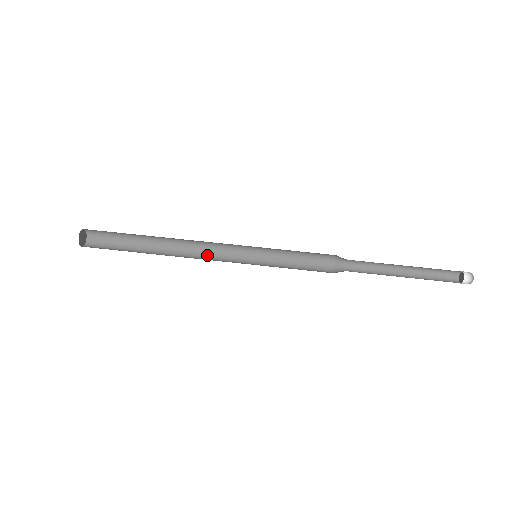
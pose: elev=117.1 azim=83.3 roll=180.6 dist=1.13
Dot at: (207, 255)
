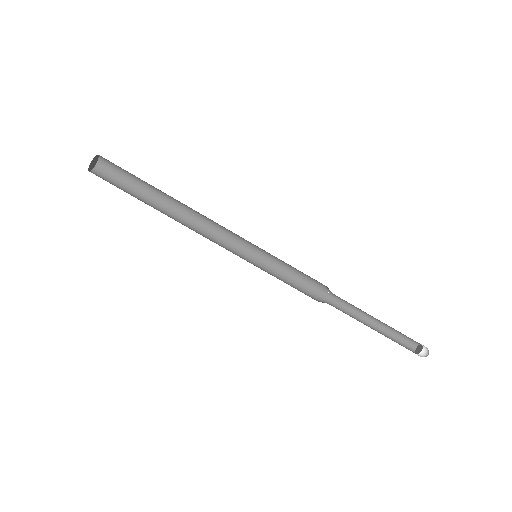
Dot at: (210, 234)
